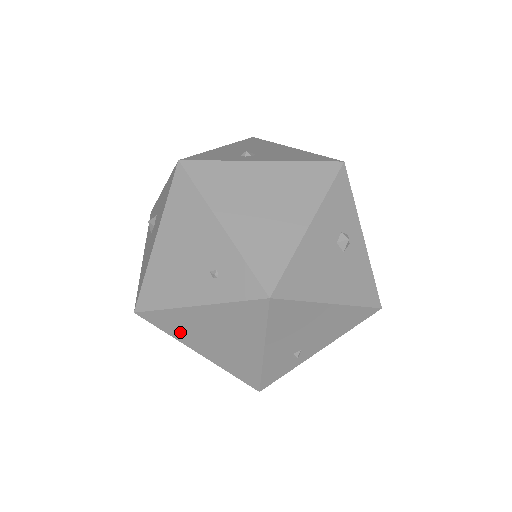
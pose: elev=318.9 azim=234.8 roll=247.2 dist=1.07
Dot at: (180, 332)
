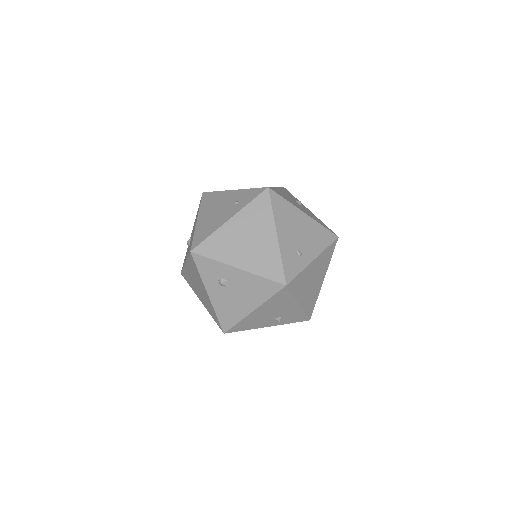
Dot at: (222, 252)
